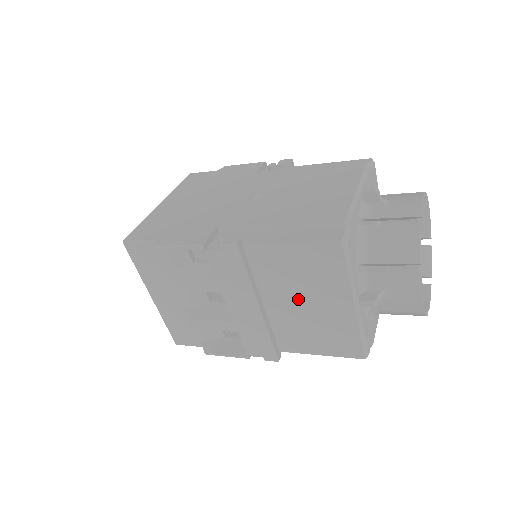
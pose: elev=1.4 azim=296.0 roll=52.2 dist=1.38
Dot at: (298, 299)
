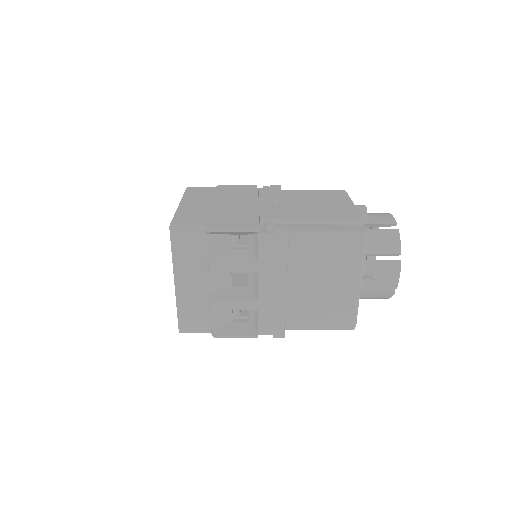
Dot at: (318, 279)
